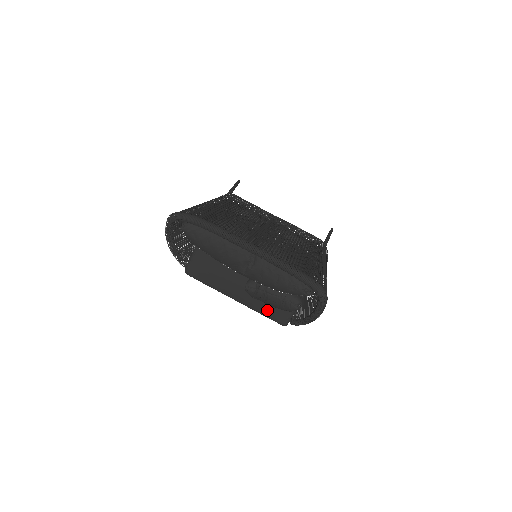
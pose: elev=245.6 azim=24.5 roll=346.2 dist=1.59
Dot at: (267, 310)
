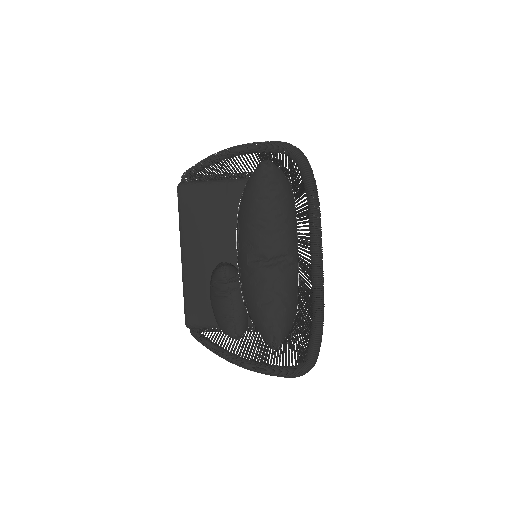
Dot at: (193, 298)
